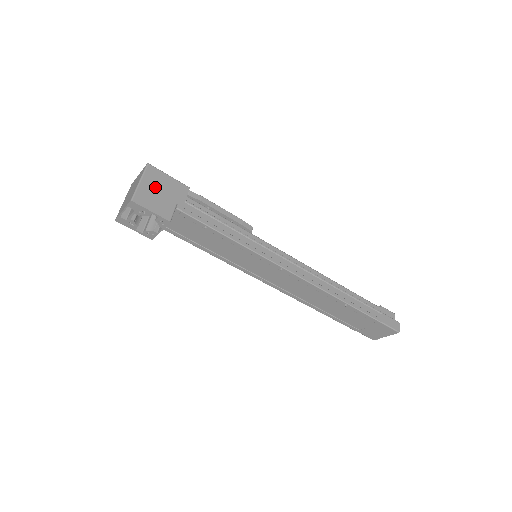
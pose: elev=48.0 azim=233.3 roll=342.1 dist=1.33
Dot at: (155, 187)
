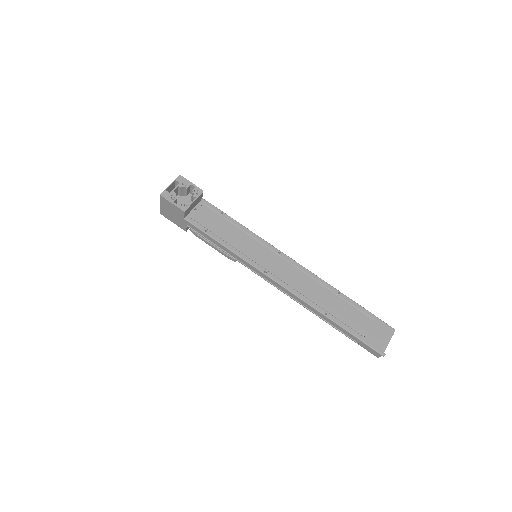
Dot at: occluded
